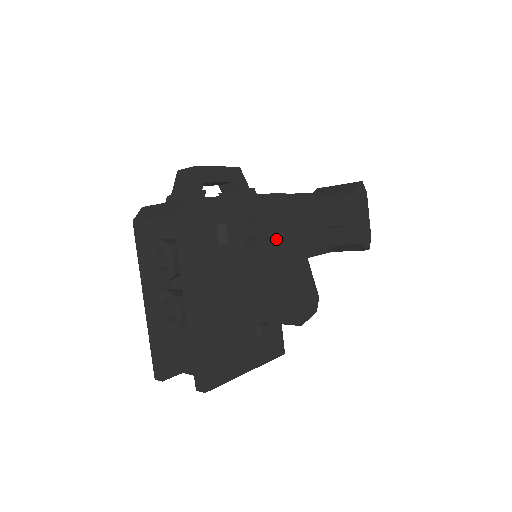
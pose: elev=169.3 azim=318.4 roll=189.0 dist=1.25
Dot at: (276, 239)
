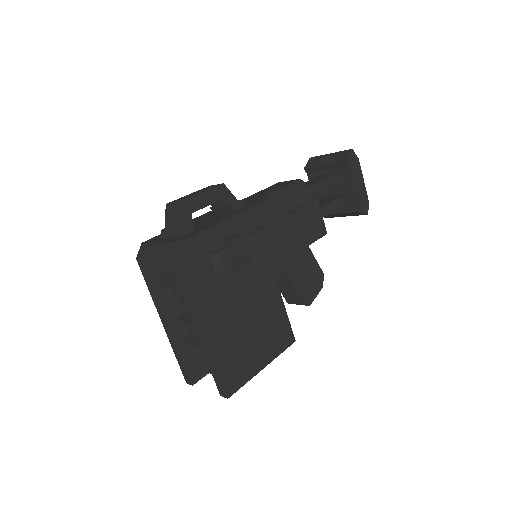
Dot at: (270, 244)
